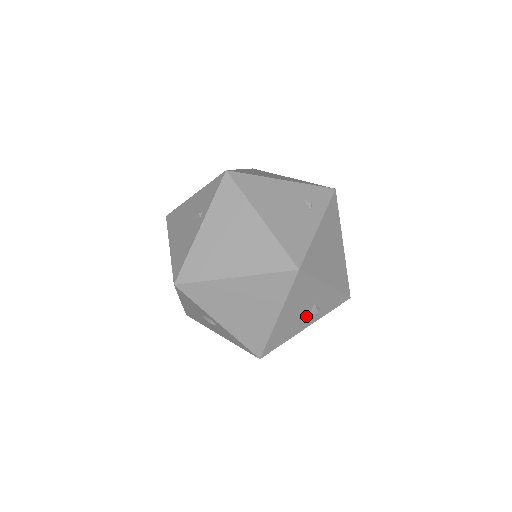
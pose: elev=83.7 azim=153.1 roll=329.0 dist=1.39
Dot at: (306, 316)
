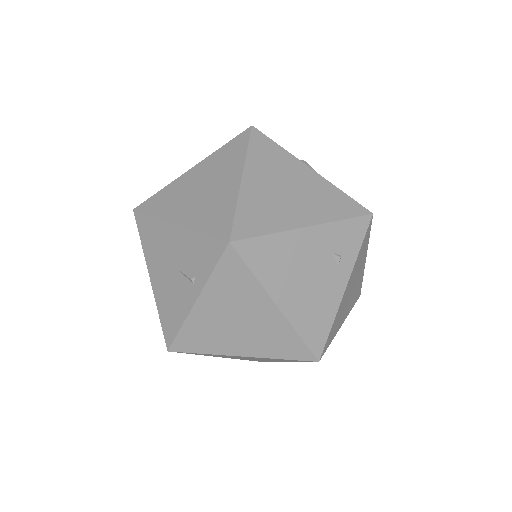
Dot at: occluded
